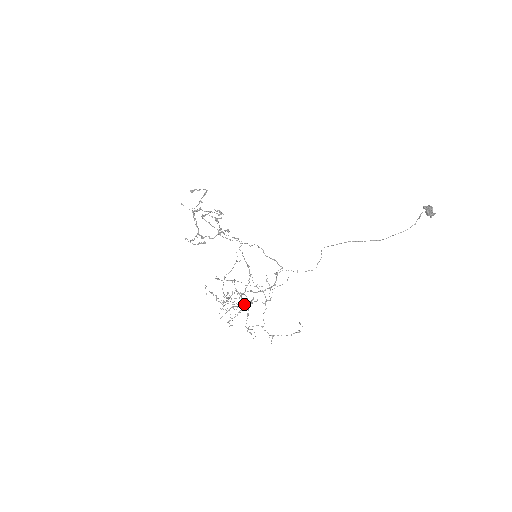
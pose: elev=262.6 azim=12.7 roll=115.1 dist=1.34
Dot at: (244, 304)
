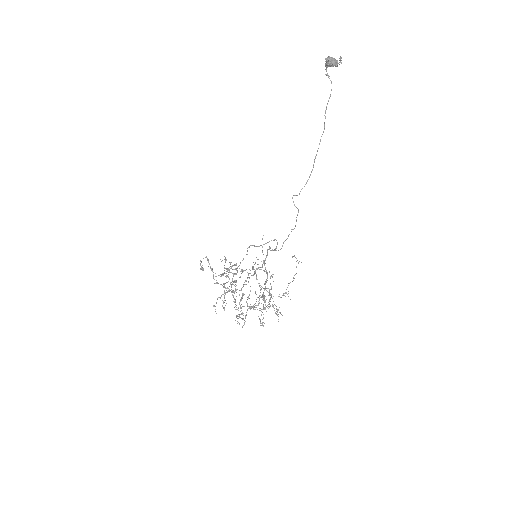
Dot at: occluded
